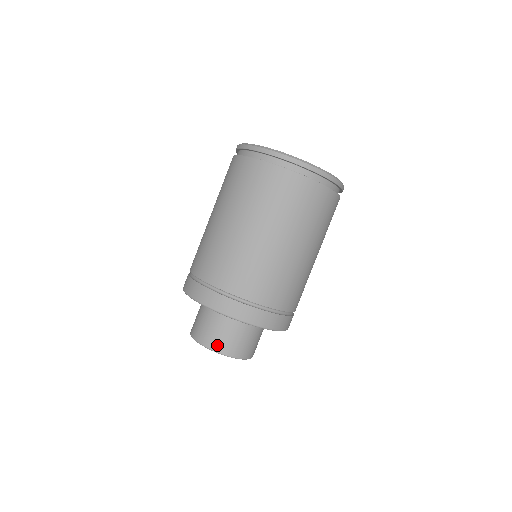
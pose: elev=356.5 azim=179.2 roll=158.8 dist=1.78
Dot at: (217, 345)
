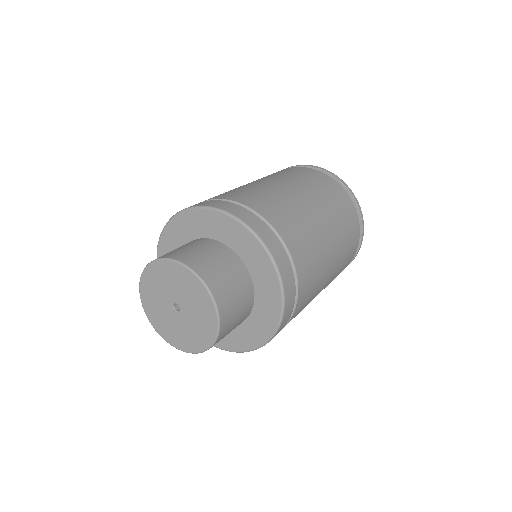
Dot at: (222, 298)
